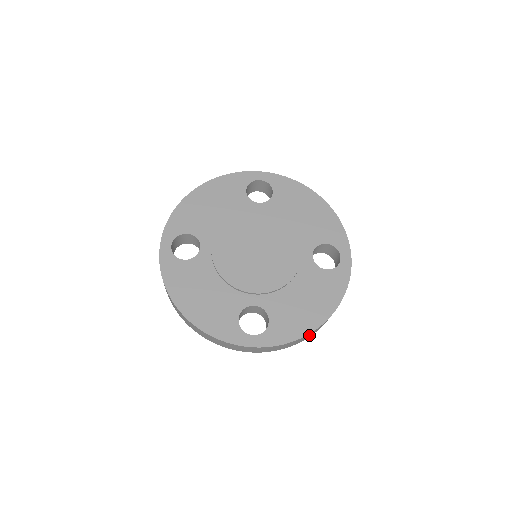
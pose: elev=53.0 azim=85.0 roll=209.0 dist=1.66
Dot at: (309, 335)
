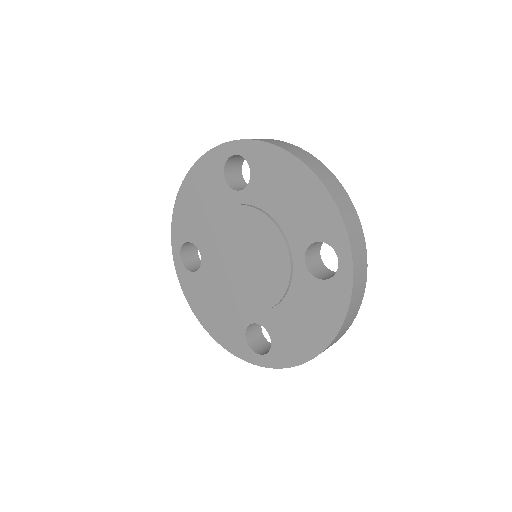
Dot at: occluded
